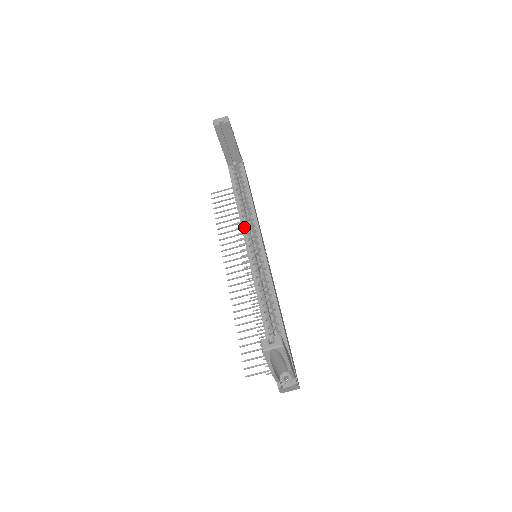
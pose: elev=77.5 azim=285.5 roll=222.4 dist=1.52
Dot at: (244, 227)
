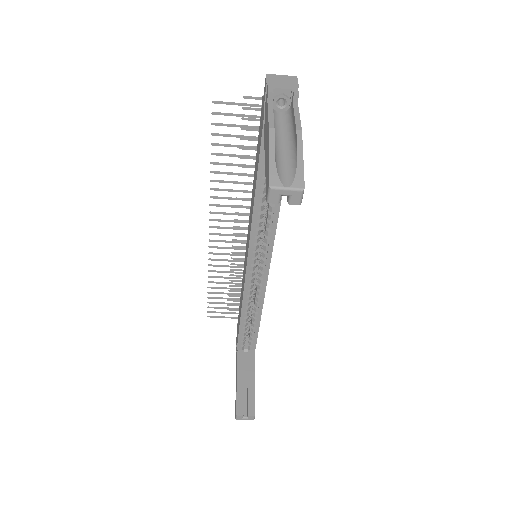
Dot at: (254, 236)
